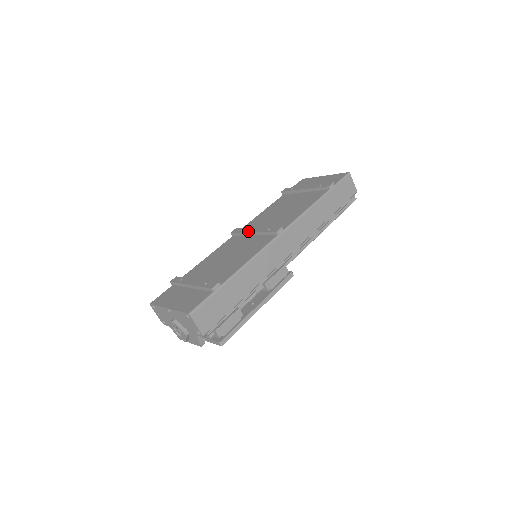
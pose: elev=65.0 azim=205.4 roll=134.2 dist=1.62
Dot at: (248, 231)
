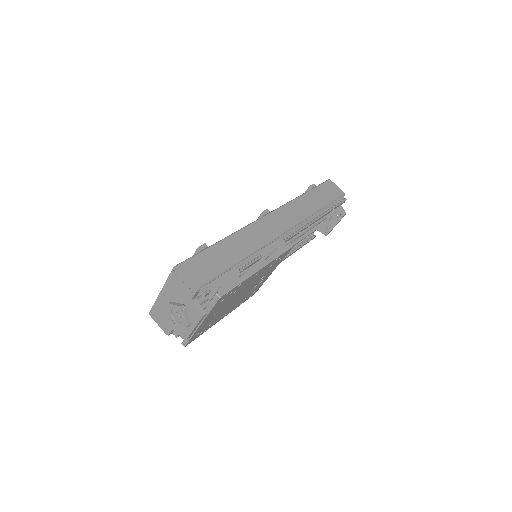
Dot at: occluded
